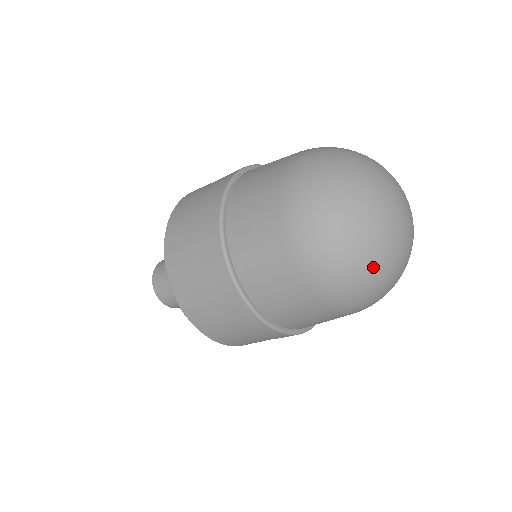
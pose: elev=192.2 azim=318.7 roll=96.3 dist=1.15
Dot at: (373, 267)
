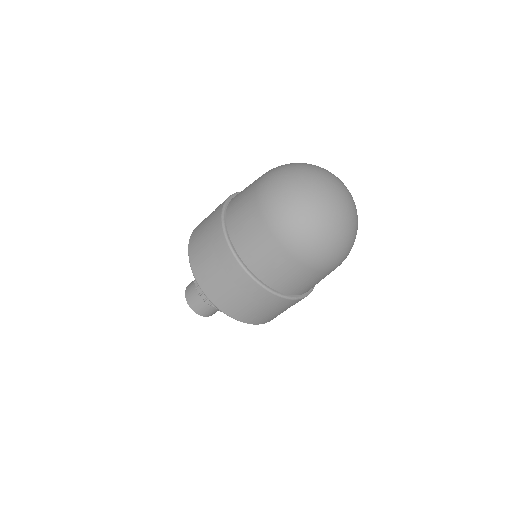
Dot at: (316, 217)
